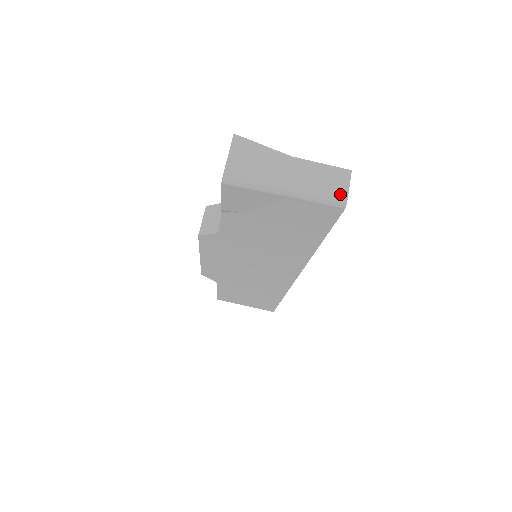
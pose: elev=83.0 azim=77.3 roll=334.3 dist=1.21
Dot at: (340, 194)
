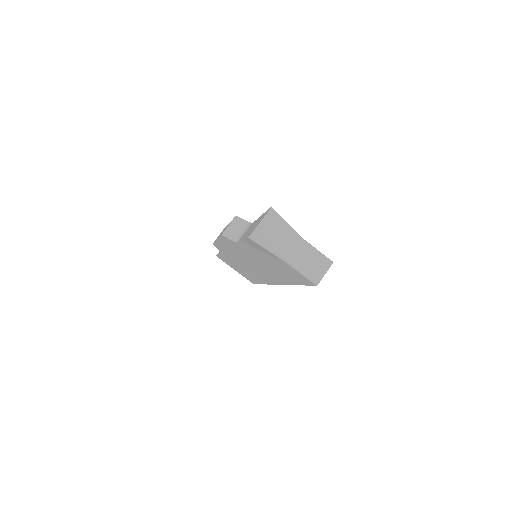
Dot at: (318, 276)
